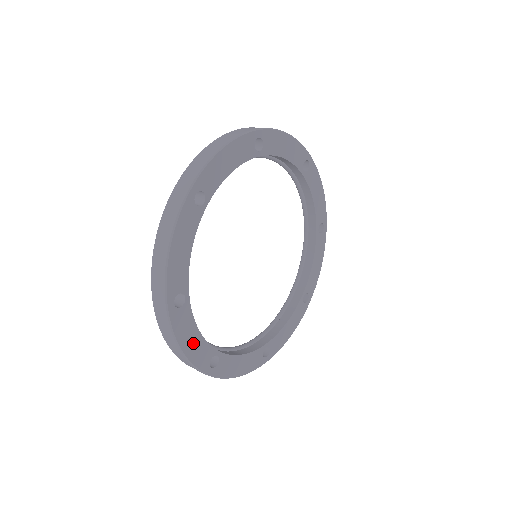
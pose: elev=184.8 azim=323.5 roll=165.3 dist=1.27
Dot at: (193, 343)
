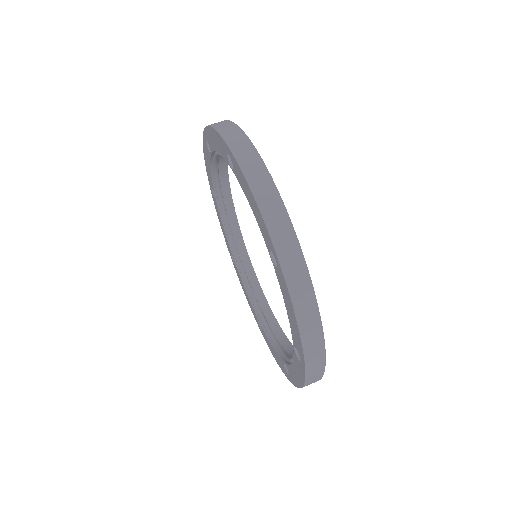
Dot at: occluded
